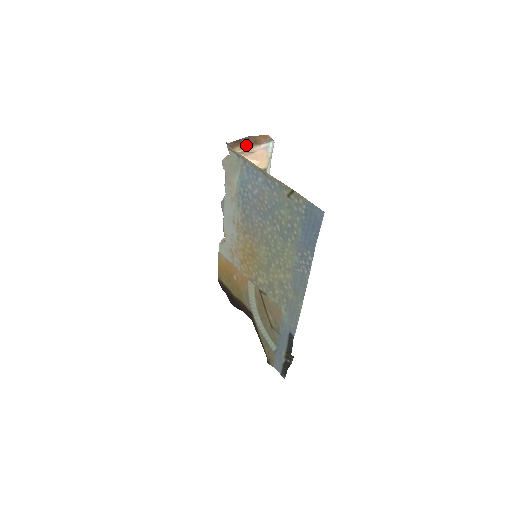
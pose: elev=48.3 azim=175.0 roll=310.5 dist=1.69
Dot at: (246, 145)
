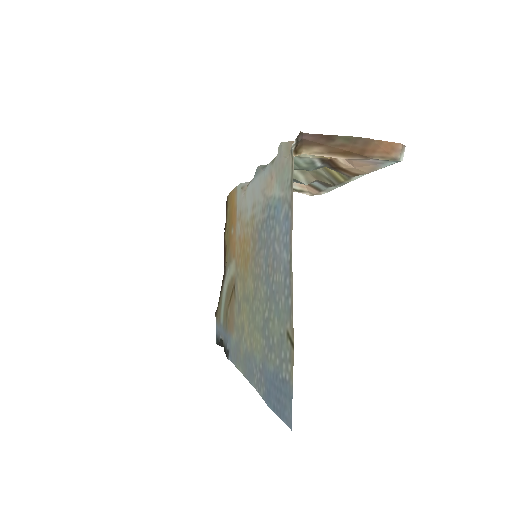
Dot at: (338, 150)
